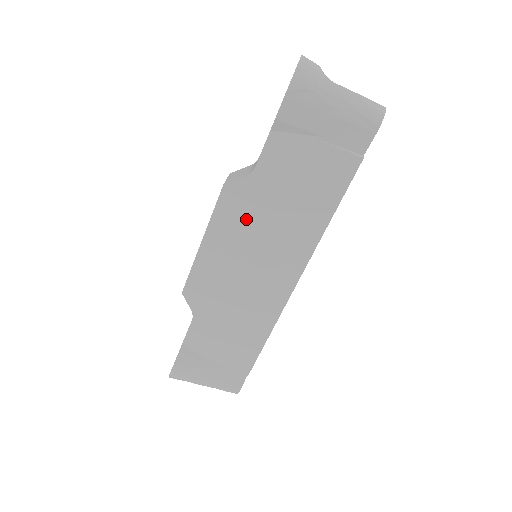
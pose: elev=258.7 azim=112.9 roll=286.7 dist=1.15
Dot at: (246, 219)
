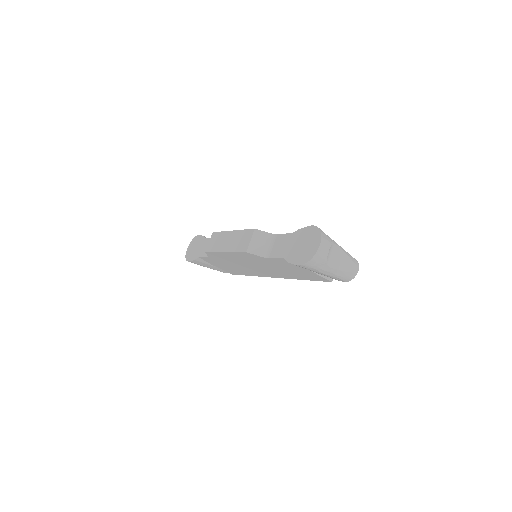
Dot at: (254, 261)
